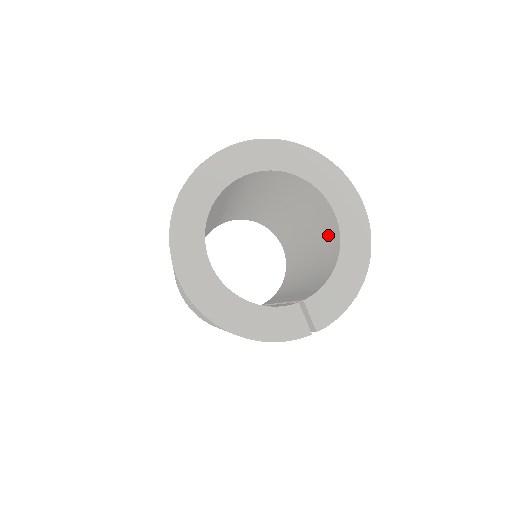
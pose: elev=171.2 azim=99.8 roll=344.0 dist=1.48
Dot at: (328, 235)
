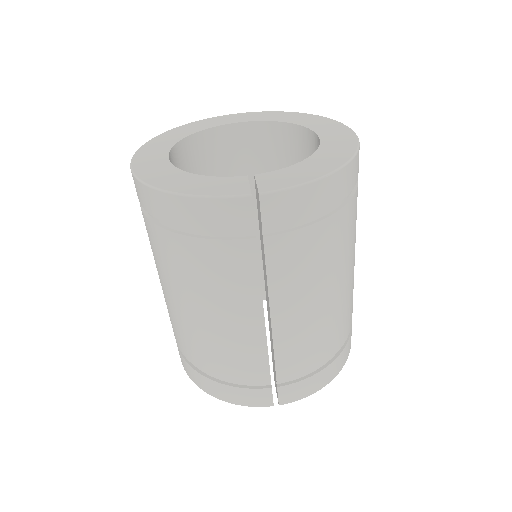
Dot at: occluded
